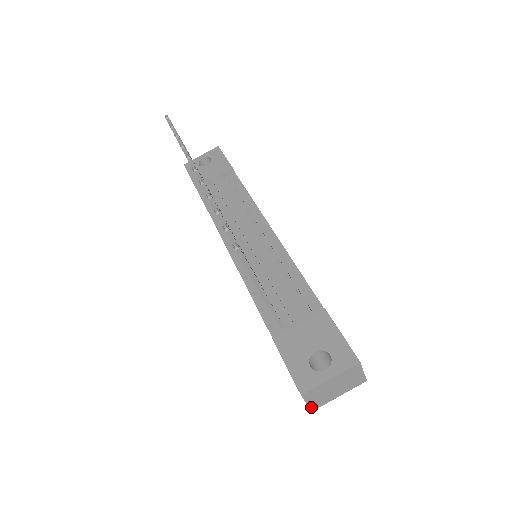
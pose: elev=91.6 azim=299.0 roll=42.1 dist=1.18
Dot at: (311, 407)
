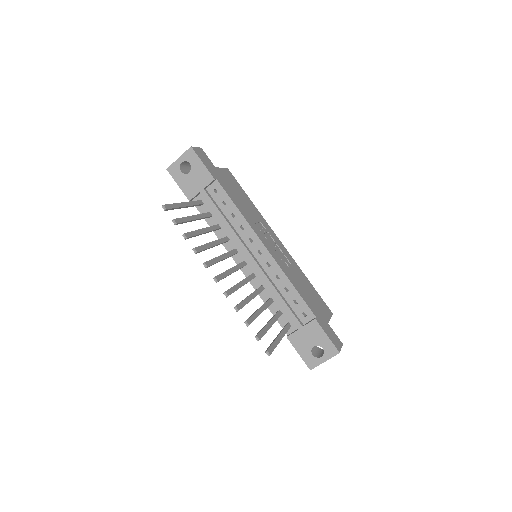
Dot at: occluded
